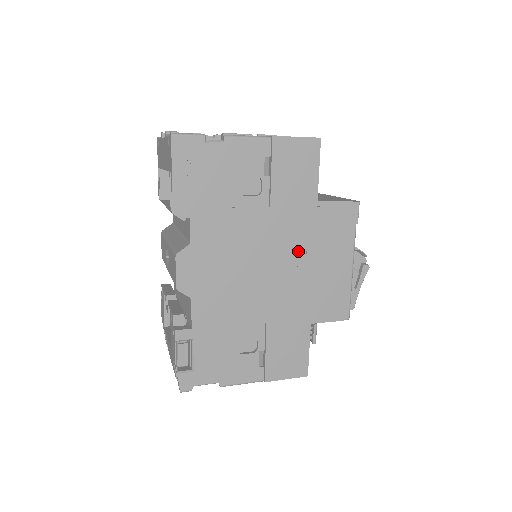
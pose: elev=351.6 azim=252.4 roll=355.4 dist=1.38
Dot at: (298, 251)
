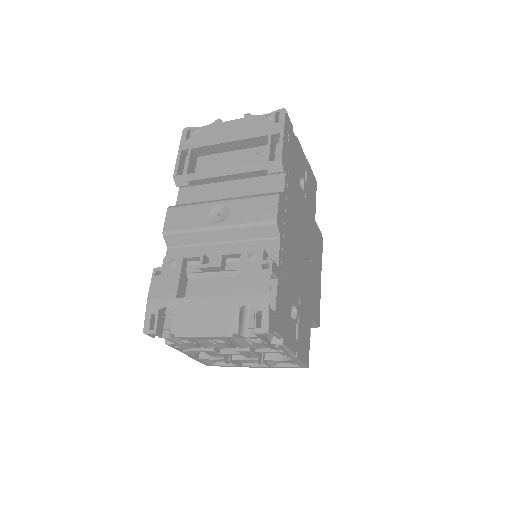
Dot at: (310, 249)
